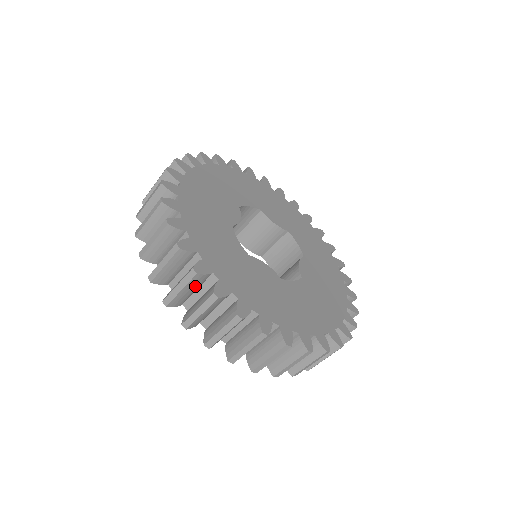
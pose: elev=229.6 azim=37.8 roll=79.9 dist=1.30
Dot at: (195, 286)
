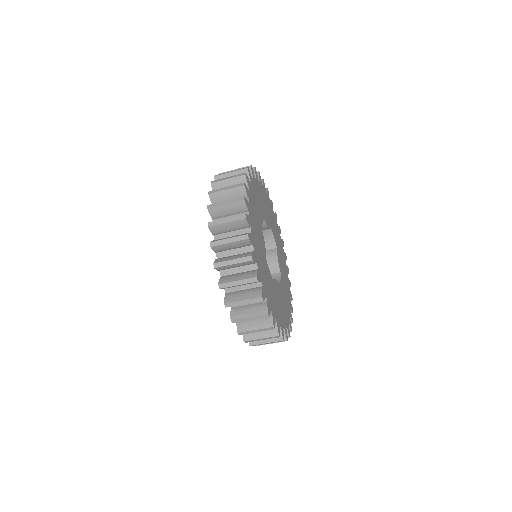
Dot at: (234, 196)
